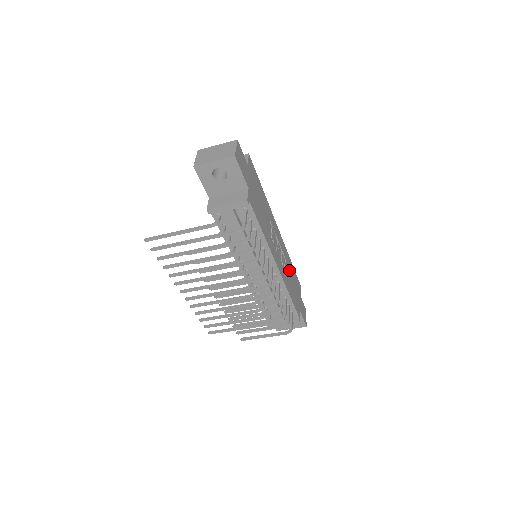
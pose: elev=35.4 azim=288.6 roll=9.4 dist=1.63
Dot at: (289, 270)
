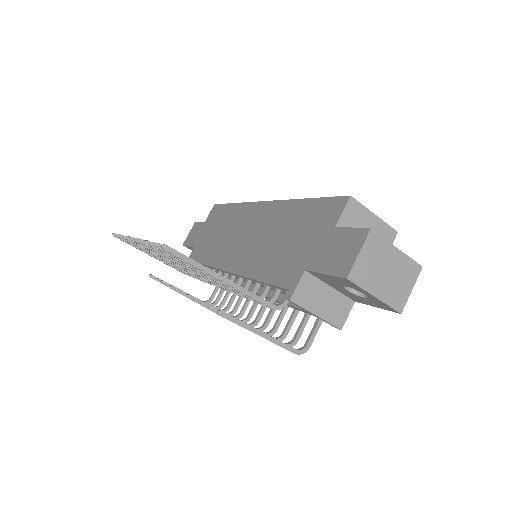
Dot at: occluded
